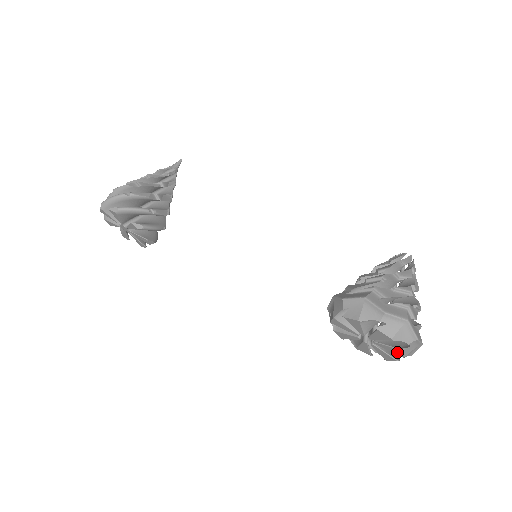
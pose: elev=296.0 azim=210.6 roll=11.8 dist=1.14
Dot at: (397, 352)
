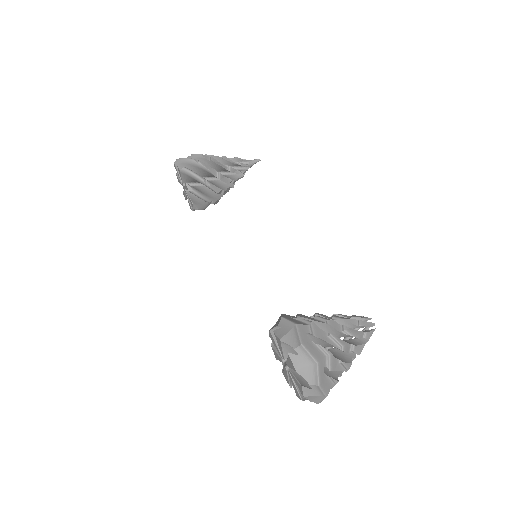
Dot at: (300, 388)
